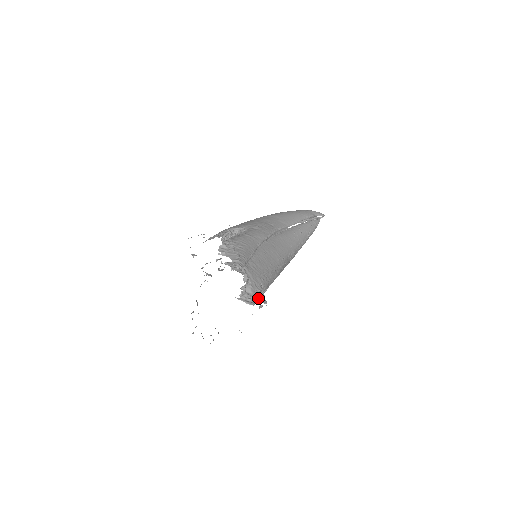
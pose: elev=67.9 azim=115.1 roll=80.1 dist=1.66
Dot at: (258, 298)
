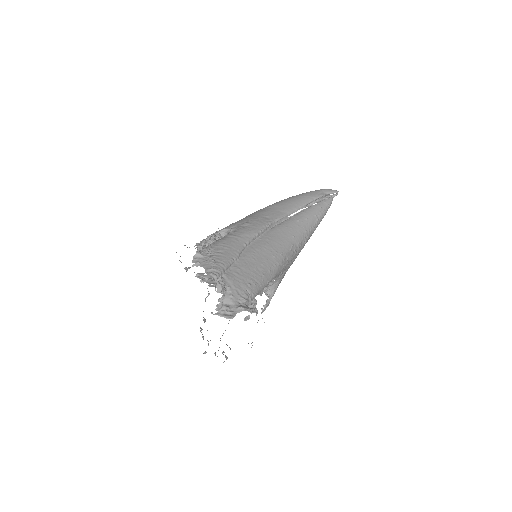
Dot at: (240, 309)
